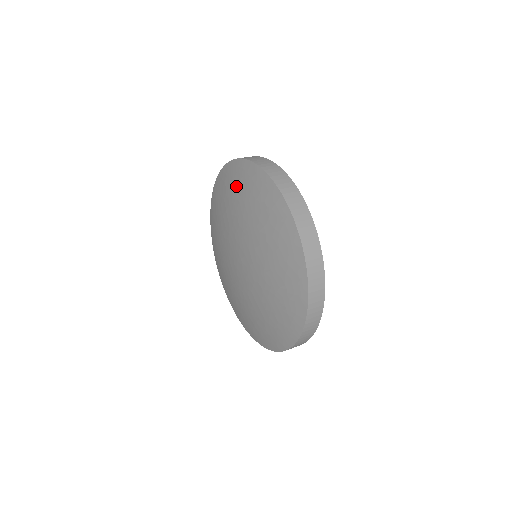
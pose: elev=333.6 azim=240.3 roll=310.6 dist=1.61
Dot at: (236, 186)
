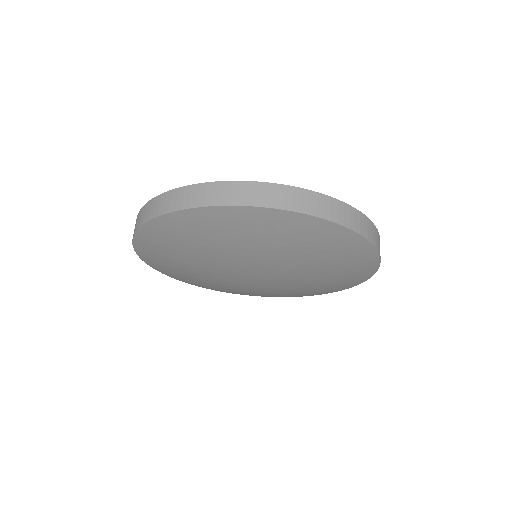
Dot at: (200, 235)
